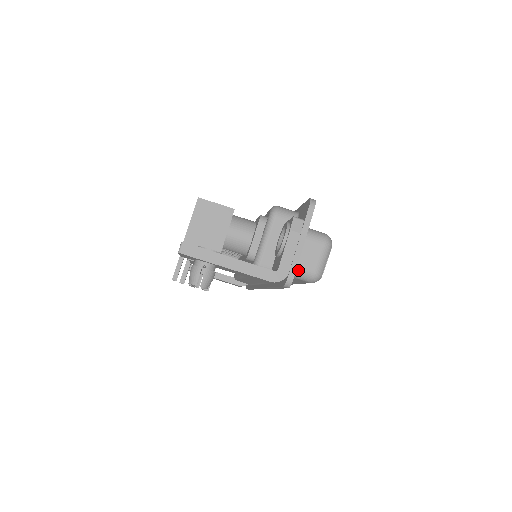
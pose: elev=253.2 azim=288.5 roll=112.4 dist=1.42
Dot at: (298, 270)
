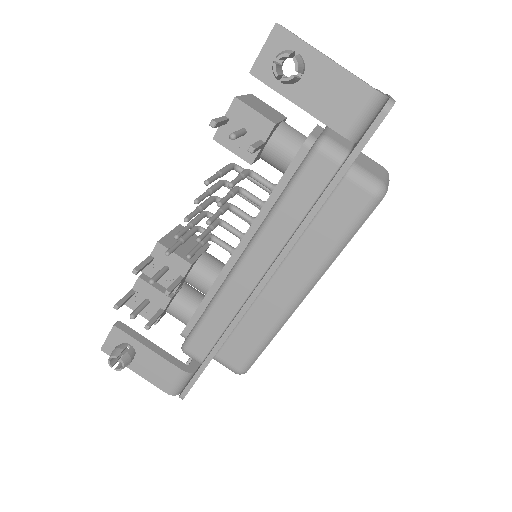
Dot at: (364, 170)
